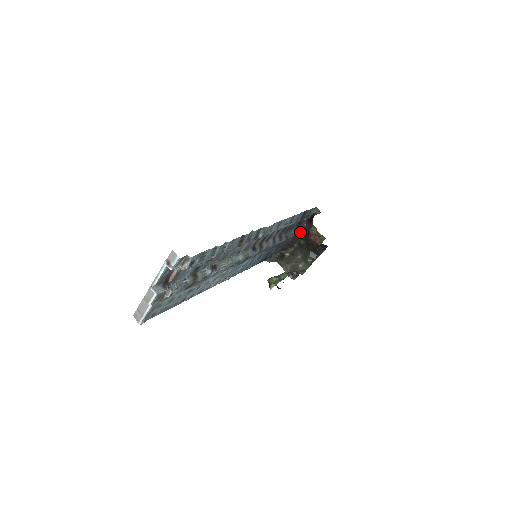
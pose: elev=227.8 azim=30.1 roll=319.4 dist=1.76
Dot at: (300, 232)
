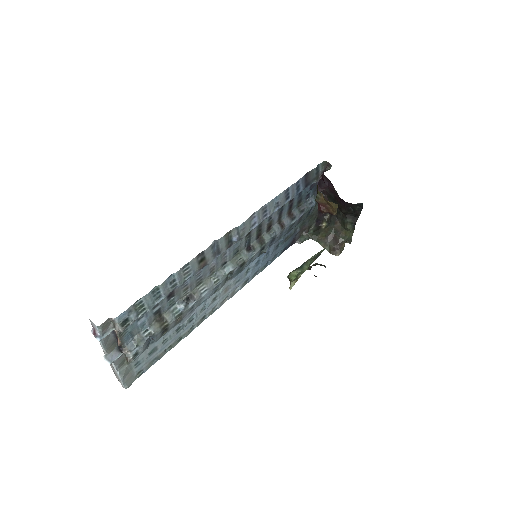
Dot at: (326, 194)
